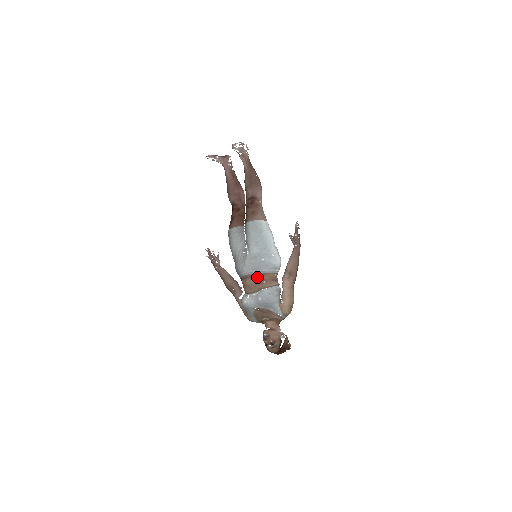
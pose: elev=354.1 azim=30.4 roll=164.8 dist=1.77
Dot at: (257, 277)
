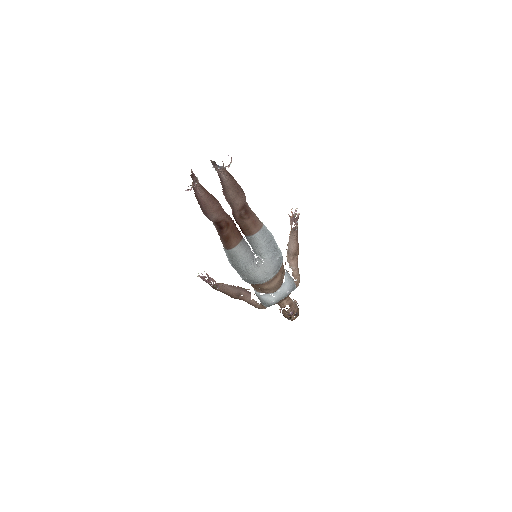
Dot at: (279, 276)
